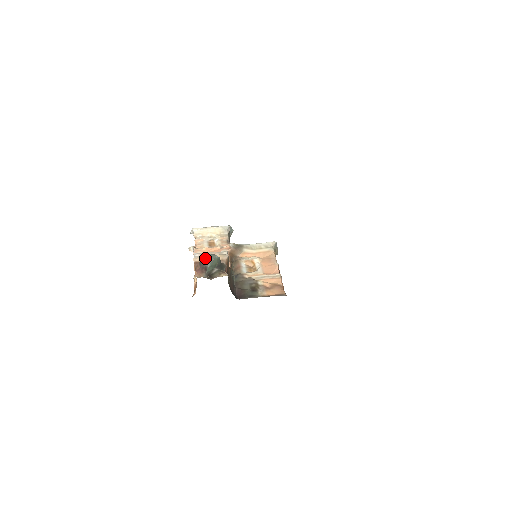
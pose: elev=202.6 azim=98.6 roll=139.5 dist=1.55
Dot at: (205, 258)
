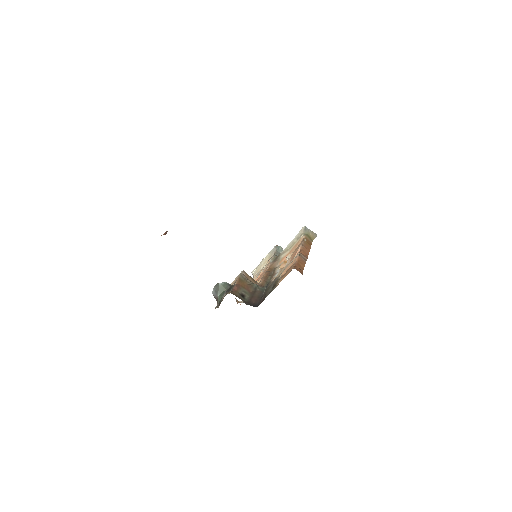
Dot at: (213, 292)
